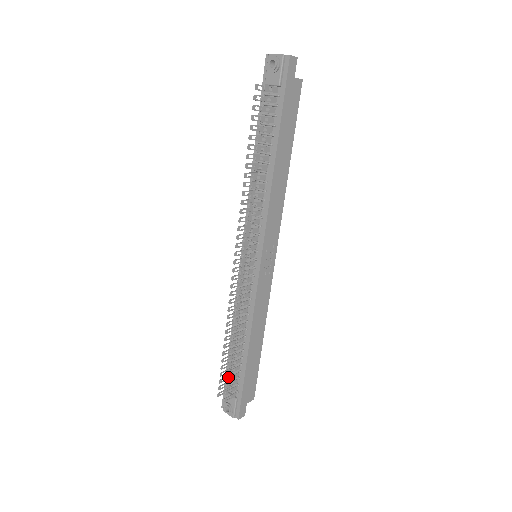
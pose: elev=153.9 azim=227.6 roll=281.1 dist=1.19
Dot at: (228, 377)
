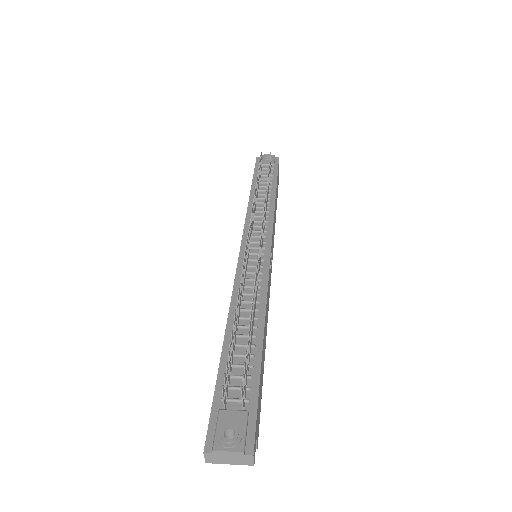
Dot at: (246, 351)
